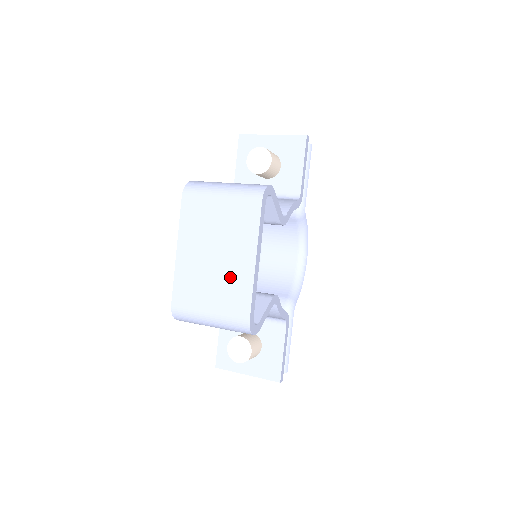
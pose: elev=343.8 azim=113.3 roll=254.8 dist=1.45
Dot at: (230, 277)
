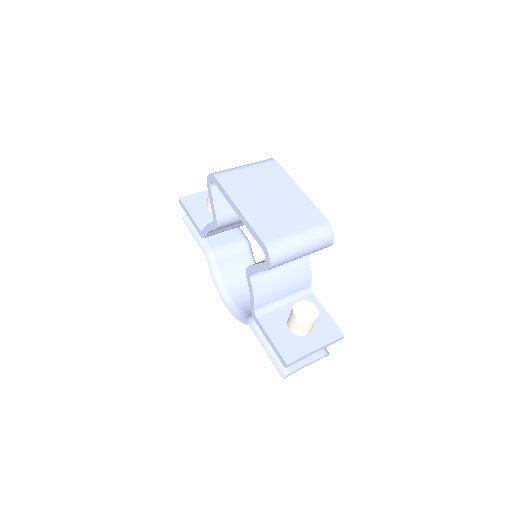
Dot at: (293, 205)
